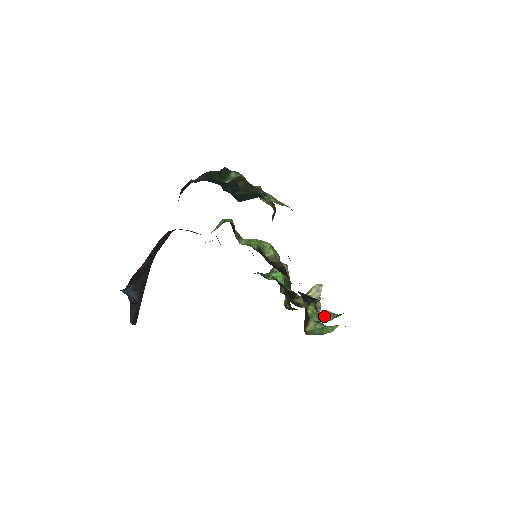
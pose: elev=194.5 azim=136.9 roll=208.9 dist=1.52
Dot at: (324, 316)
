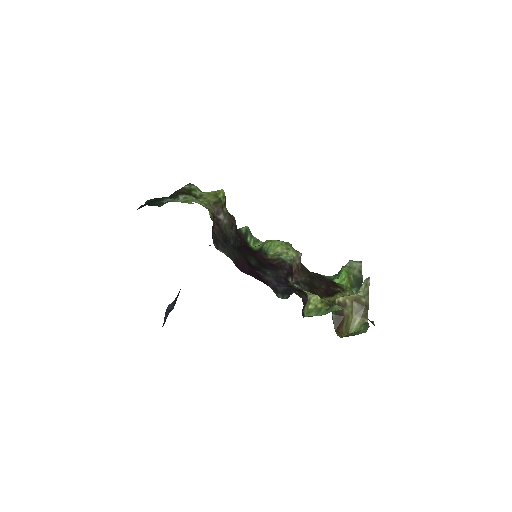
Dot at: (326, 311)
